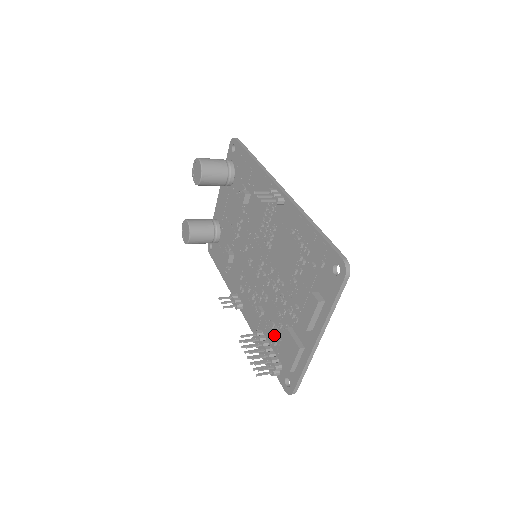
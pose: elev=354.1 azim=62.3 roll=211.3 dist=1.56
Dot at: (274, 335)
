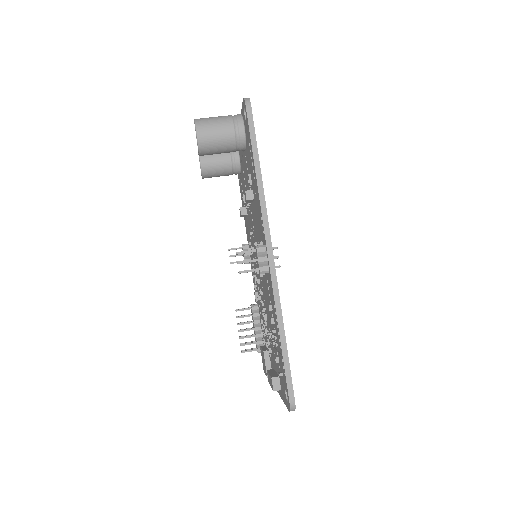
Dot at: occluded
